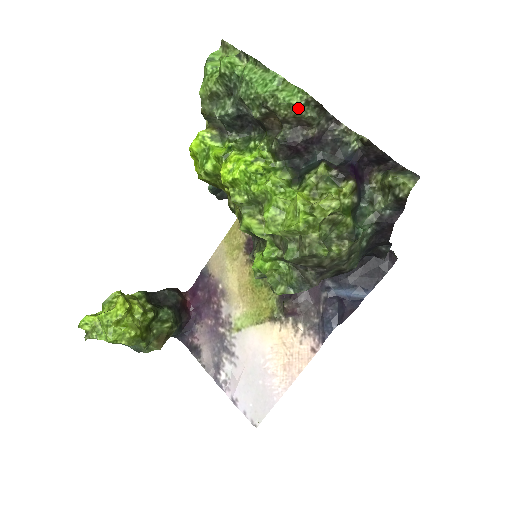
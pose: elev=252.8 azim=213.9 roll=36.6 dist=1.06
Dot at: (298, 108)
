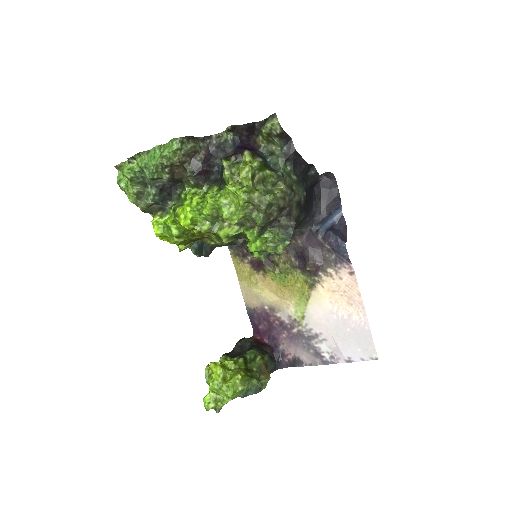
Dot at: (180, 149)
